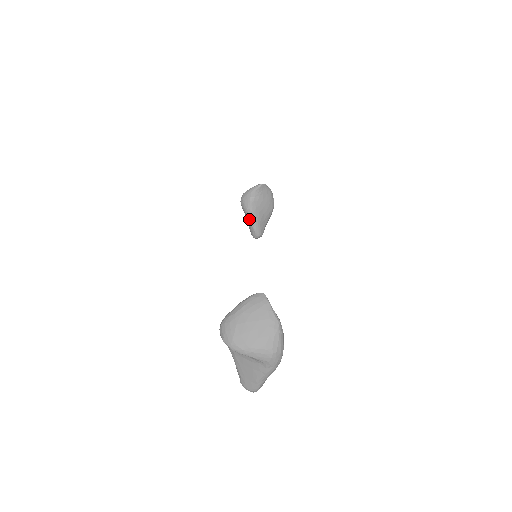
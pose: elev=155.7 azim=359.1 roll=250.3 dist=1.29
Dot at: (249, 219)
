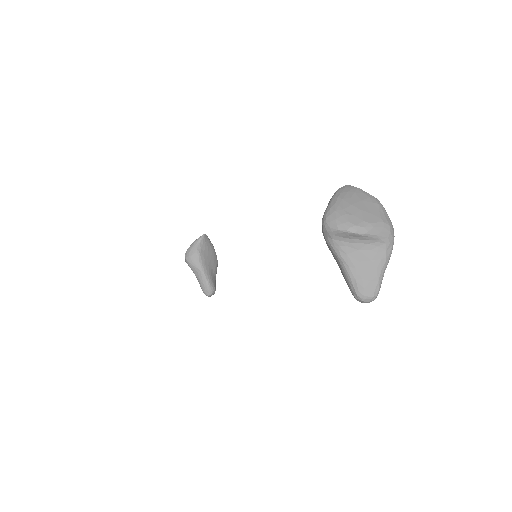
Dot at: (200, 274)
